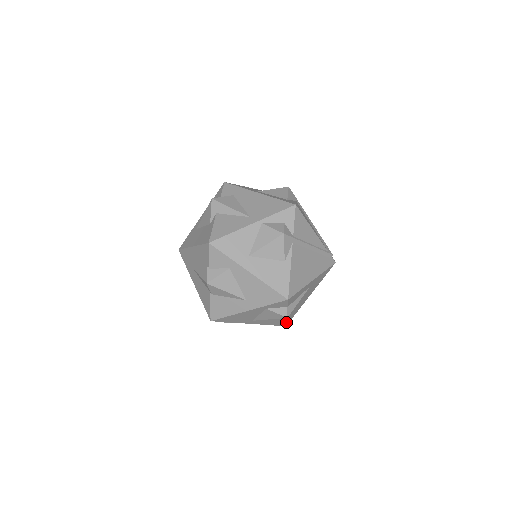
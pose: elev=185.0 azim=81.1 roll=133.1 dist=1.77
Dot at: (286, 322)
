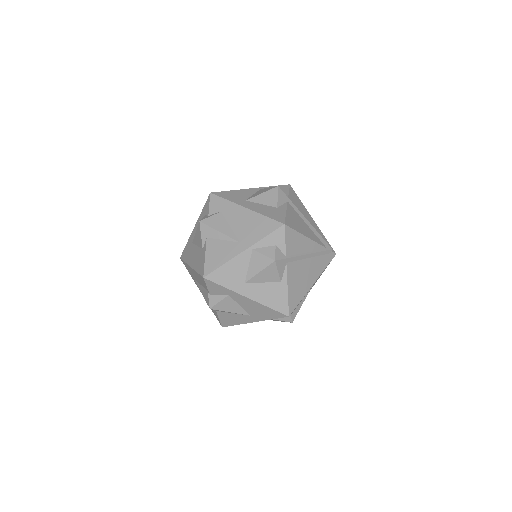
Dot at: occluded
